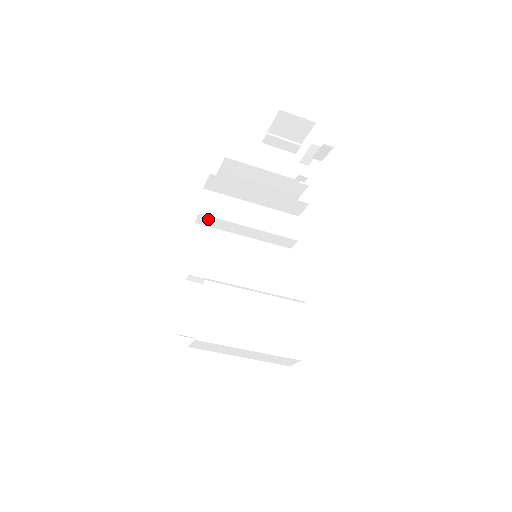
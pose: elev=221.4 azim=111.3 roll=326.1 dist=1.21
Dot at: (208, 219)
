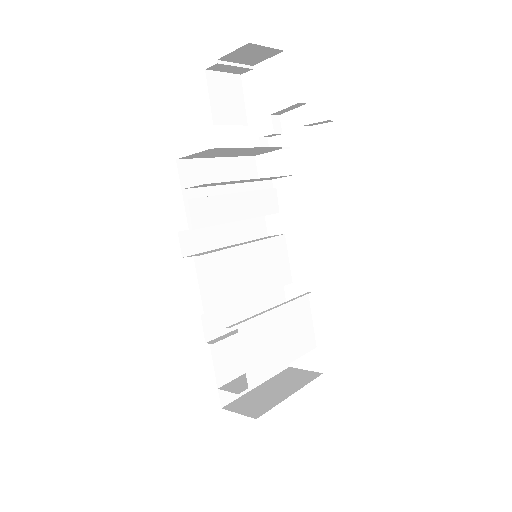
Dot at: occluded
